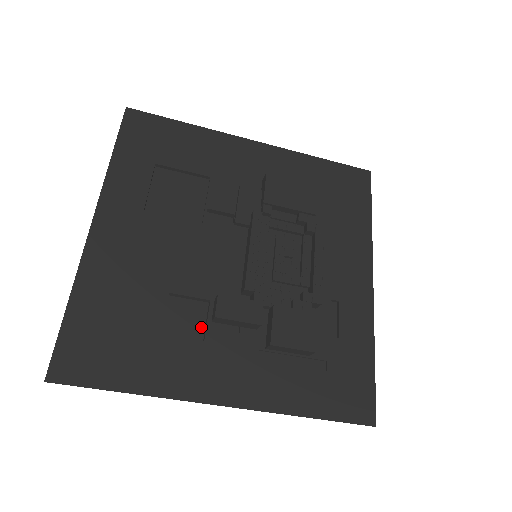
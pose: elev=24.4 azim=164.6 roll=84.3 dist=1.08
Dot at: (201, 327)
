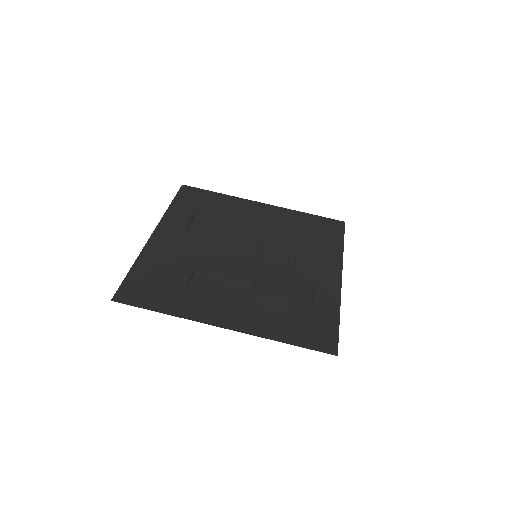
Dot at: (214, 290)
